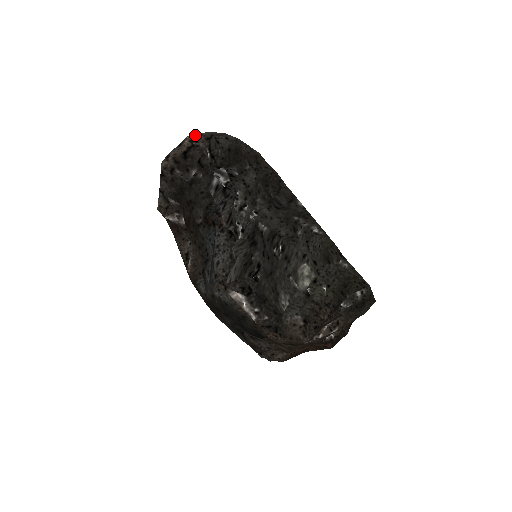
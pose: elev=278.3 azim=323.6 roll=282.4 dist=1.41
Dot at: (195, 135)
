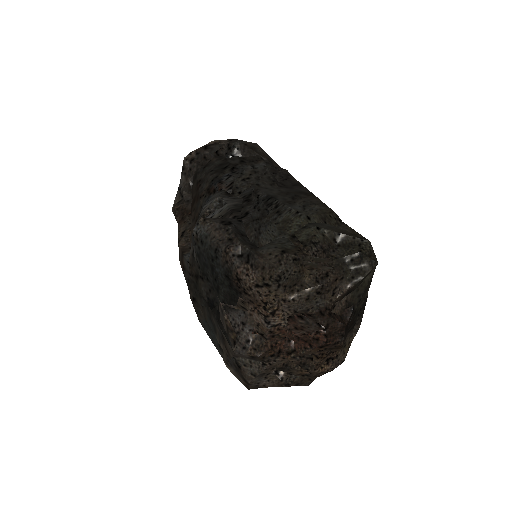
Dot at: (220, 141)
